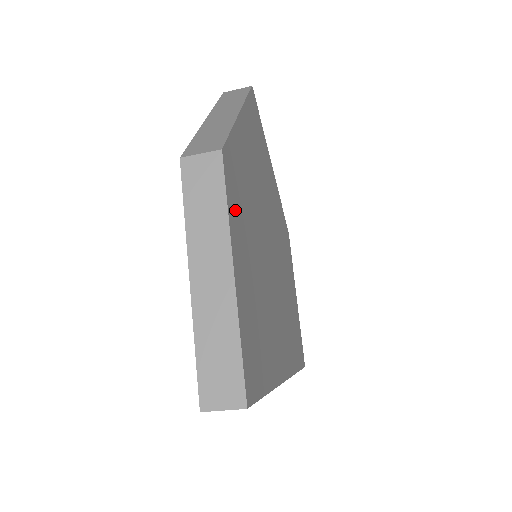
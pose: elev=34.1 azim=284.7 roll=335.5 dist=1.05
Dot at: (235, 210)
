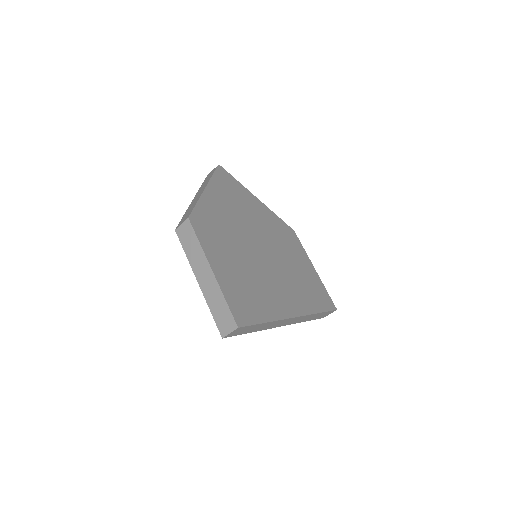
Dot at: (208, 241)
